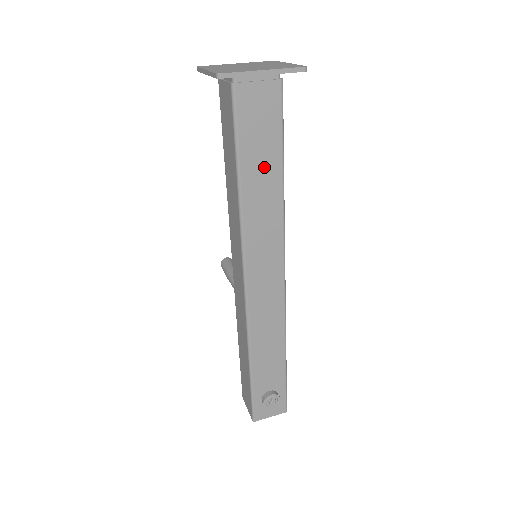
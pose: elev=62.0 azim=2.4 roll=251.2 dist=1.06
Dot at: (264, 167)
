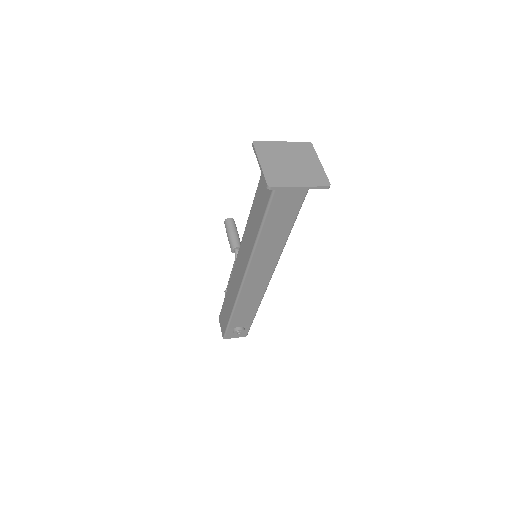
Dot at: (280, 225)
